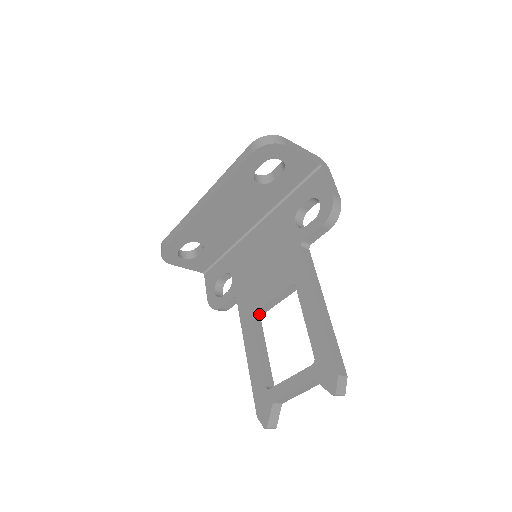
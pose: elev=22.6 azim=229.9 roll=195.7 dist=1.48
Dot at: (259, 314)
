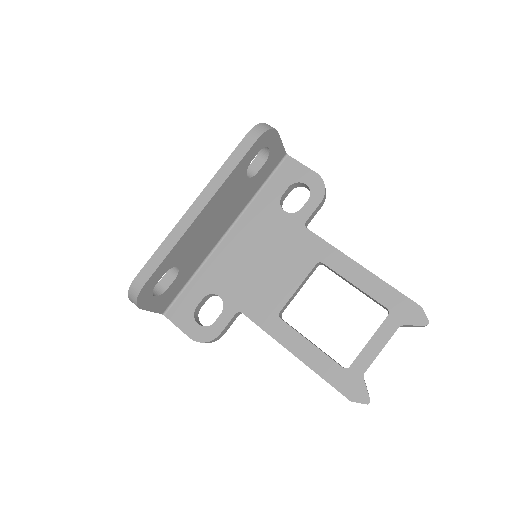
Dot at: (281, 313)
